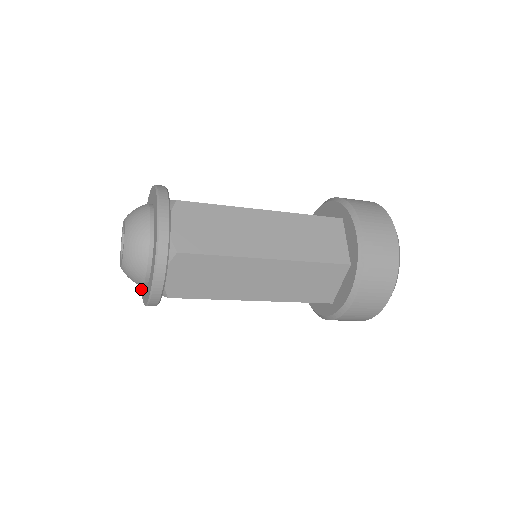
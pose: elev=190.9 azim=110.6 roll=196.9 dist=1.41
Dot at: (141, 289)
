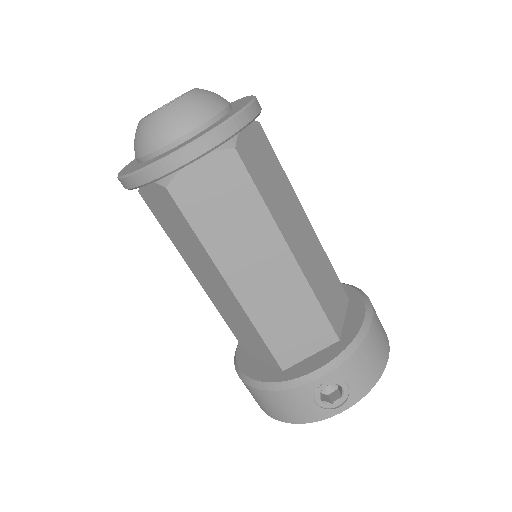
Dot at: (146, 165)
